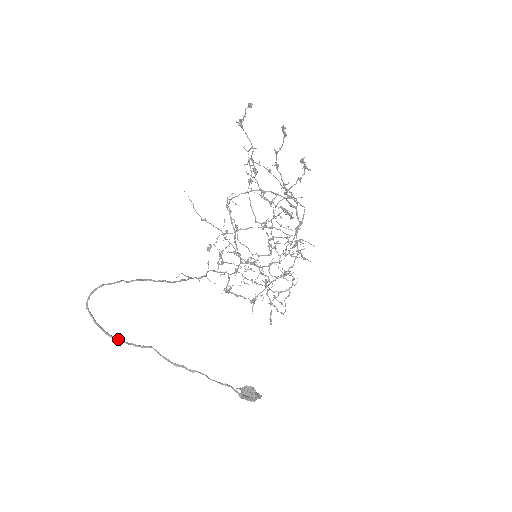
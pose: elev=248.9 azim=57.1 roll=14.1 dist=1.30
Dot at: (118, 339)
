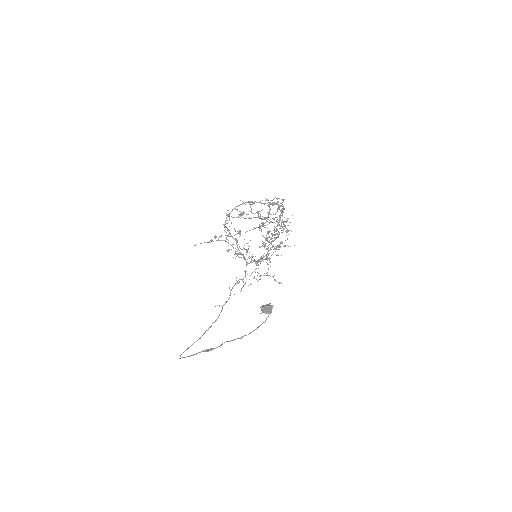
Dot at: occluded
